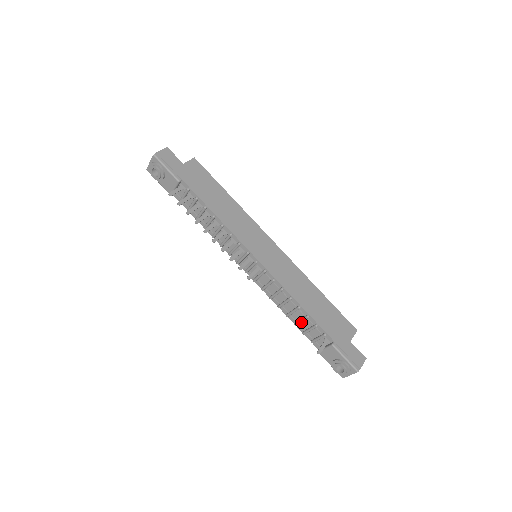
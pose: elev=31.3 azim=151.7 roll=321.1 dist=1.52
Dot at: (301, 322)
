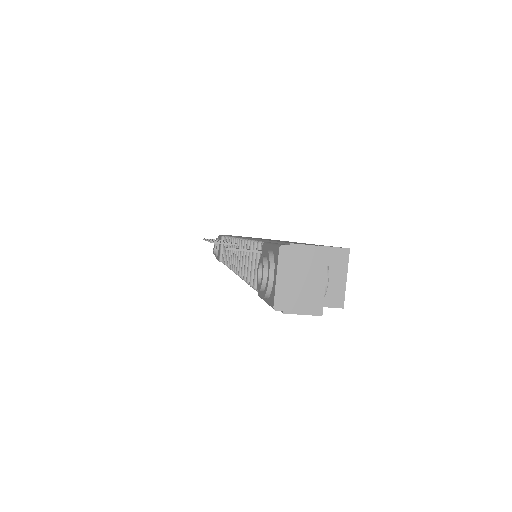
Dot at: occluded
